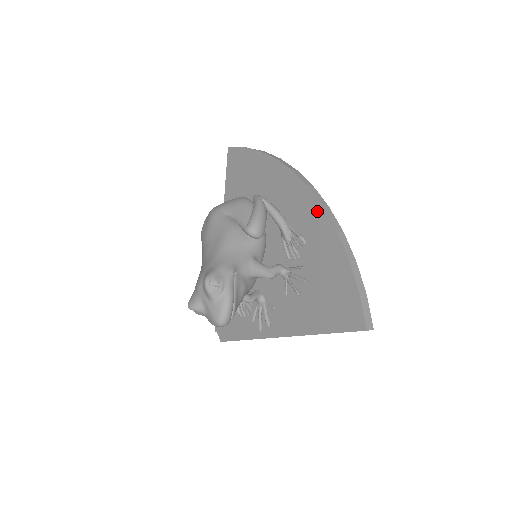
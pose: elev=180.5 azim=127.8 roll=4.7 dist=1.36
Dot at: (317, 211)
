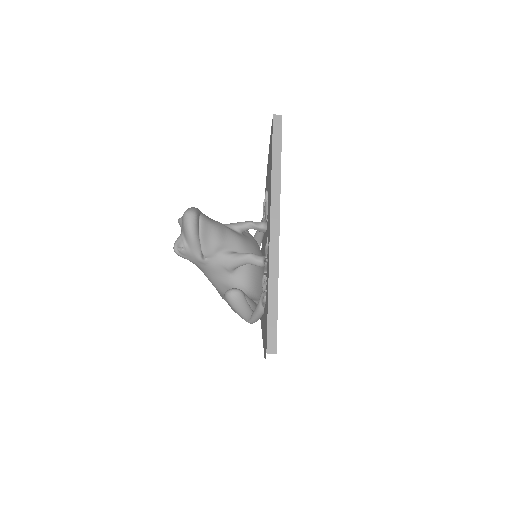
Dot at: (265, 189)
